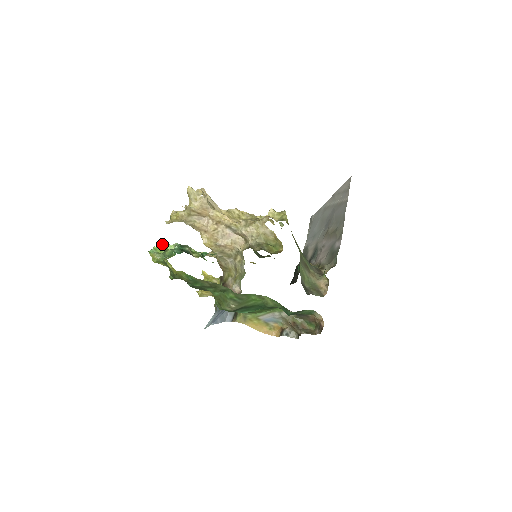
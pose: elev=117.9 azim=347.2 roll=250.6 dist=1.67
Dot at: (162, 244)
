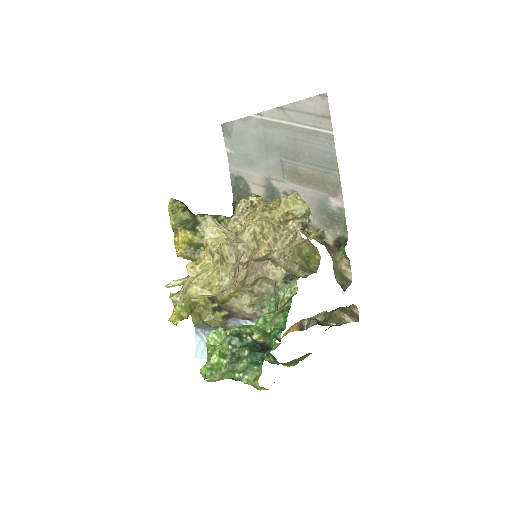
Dot at: (214, 354)
